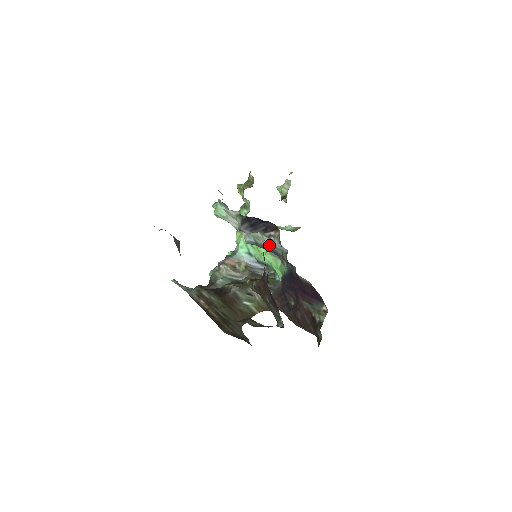
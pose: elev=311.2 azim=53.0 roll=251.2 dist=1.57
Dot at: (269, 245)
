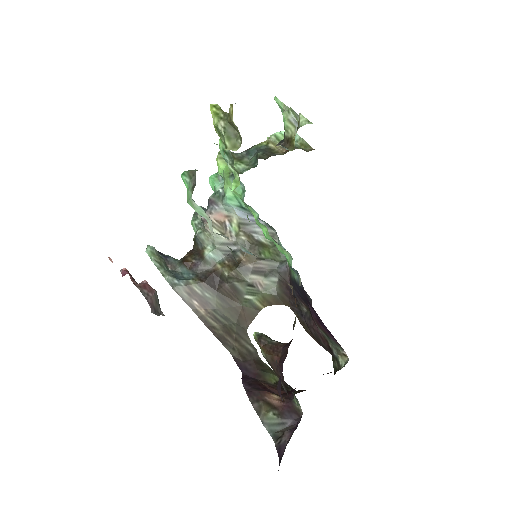
Dot at: occluded
